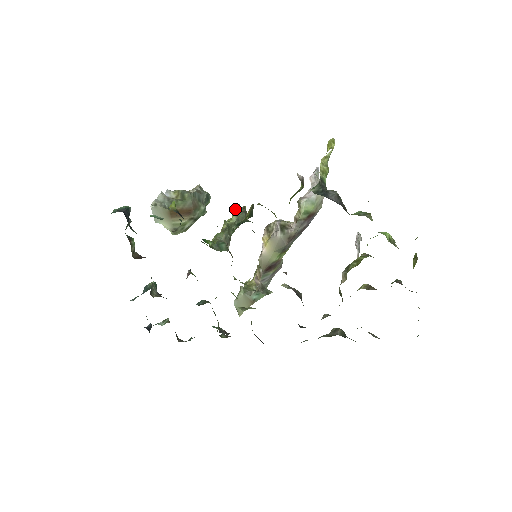
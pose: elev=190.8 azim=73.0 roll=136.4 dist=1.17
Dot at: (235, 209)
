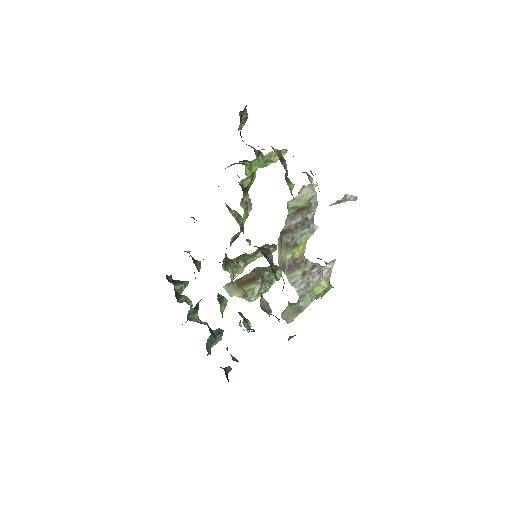
Dot at: occluded
